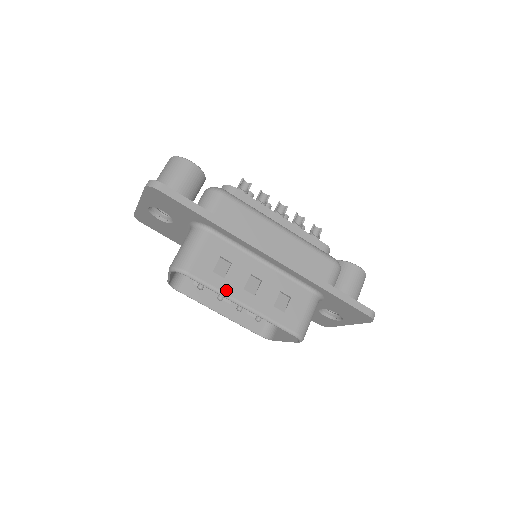
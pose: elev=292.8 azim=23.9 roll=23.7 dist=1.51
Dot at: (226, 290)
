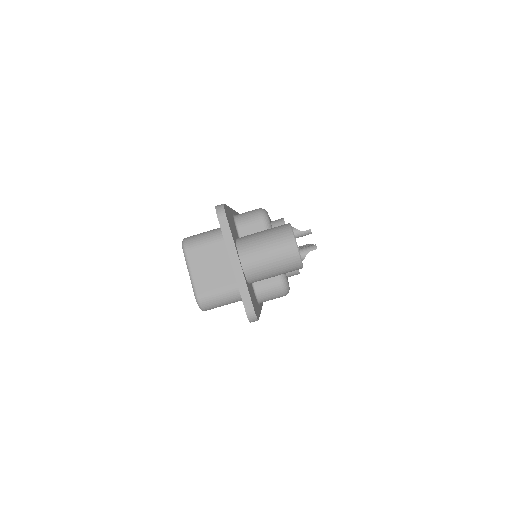
Dot at: occluded
